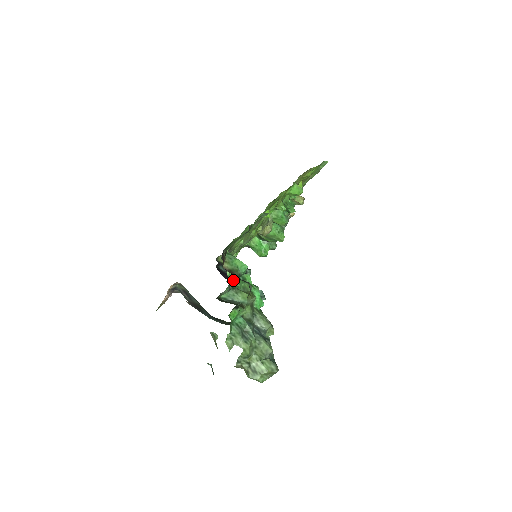
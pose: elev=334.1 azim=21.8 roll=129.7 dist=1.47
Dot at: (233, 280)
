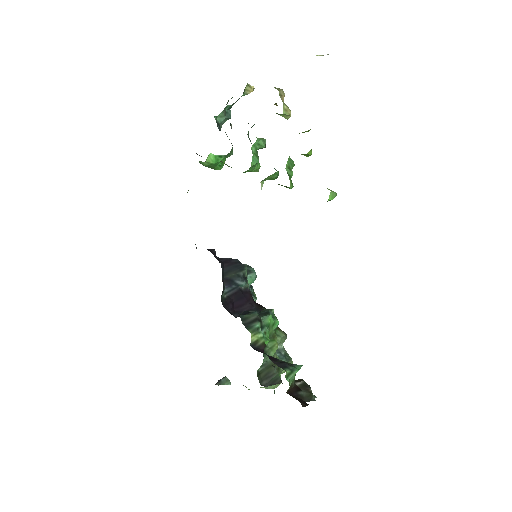
Dot at: occluded
